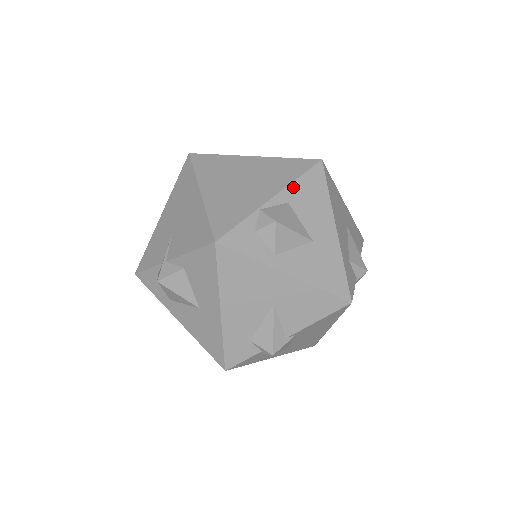
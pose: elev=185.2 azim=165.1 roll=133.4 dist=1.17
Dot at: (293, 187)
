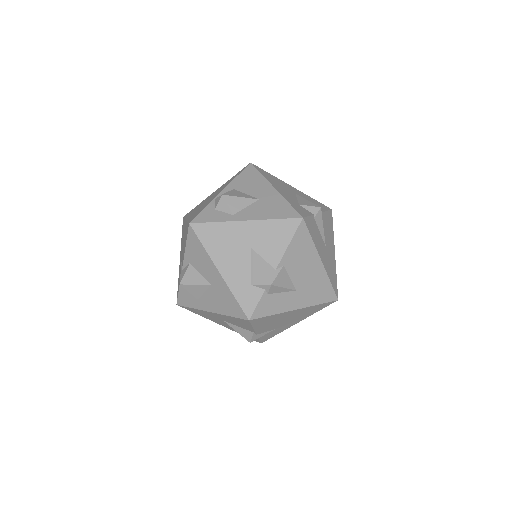
Dot at: (235, 181)
